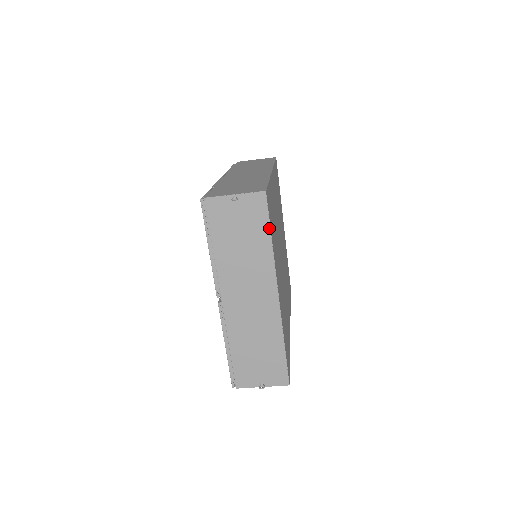
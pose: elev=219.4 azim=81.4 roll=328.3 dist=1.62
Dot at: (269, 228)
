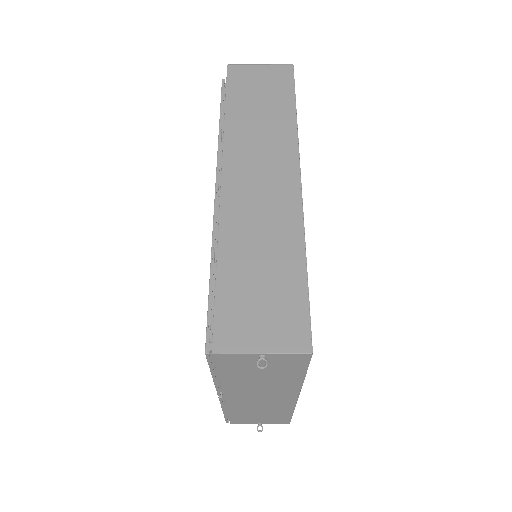
Dot at: (305, 372)
